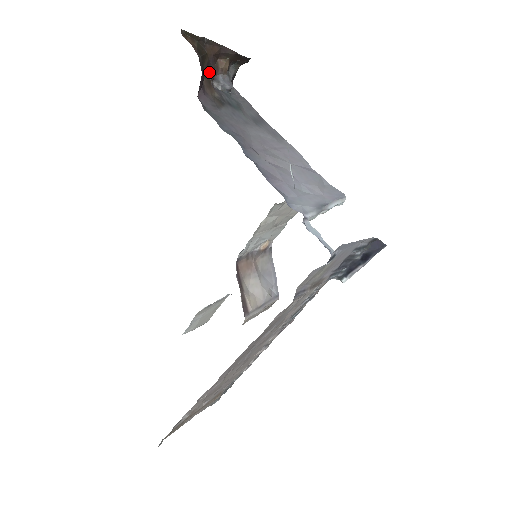
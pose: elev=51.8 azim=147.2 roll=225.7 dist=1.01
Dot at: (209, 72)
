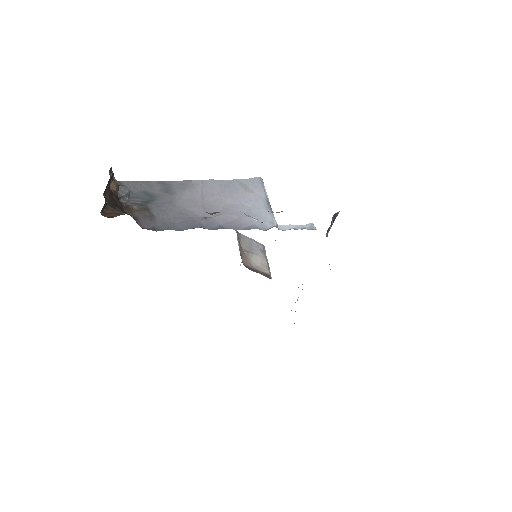
Dot at: (118, 203)
